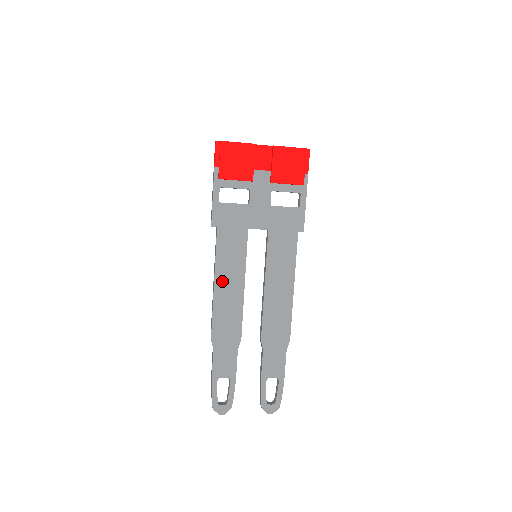
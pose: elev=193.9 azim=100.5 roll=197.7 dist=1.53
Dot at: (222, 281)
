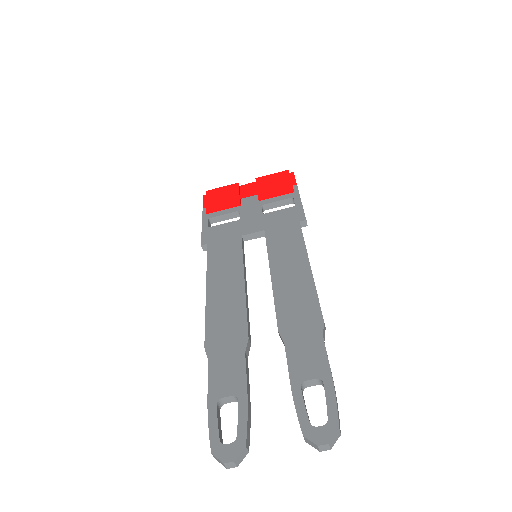
Dot at: (216, 284)
